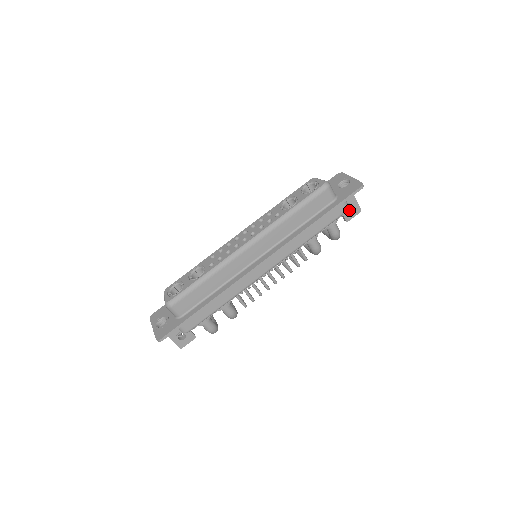
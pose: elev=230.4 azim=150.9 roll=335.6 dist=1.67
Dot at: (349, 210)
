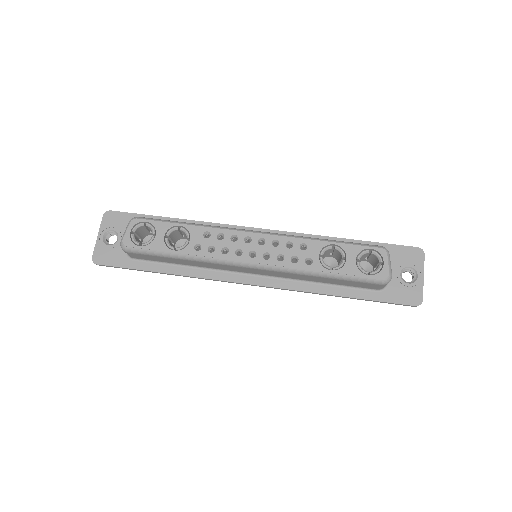
Dot at: occluded
